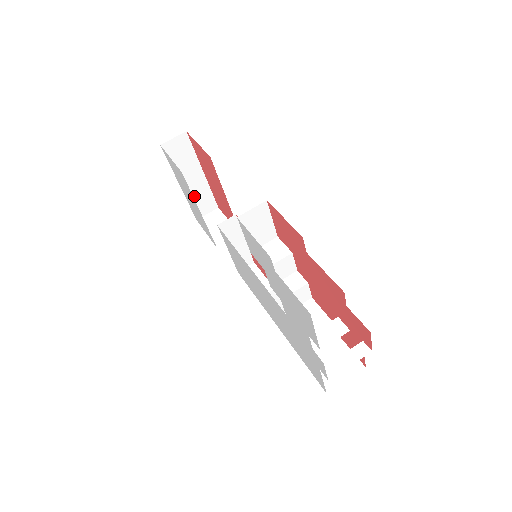
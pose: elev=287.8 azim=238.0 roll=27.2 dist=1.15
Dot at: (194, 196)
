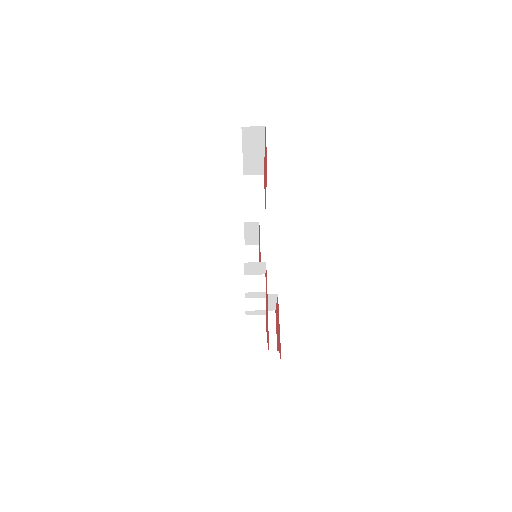
Dot at: (250, 162)
